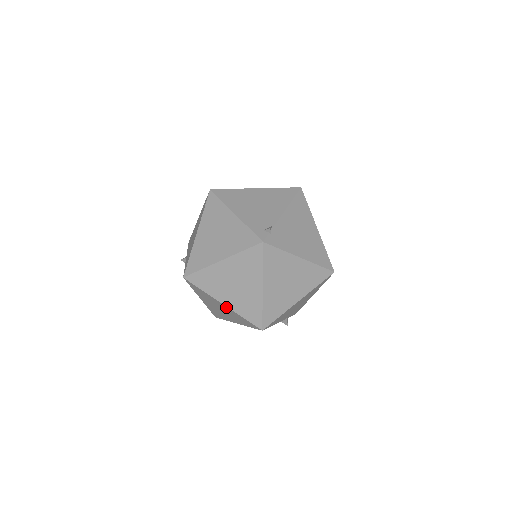
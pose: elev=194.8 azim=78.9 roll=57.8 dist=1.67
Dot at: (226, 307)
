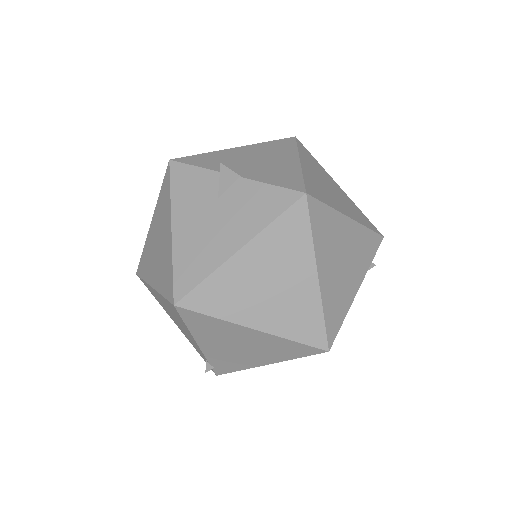
Dot at: occluded
